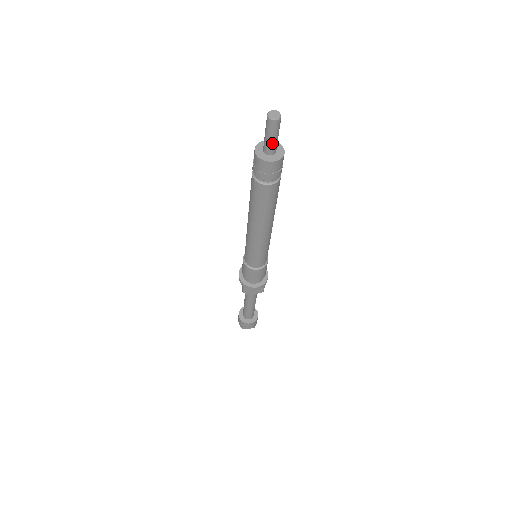
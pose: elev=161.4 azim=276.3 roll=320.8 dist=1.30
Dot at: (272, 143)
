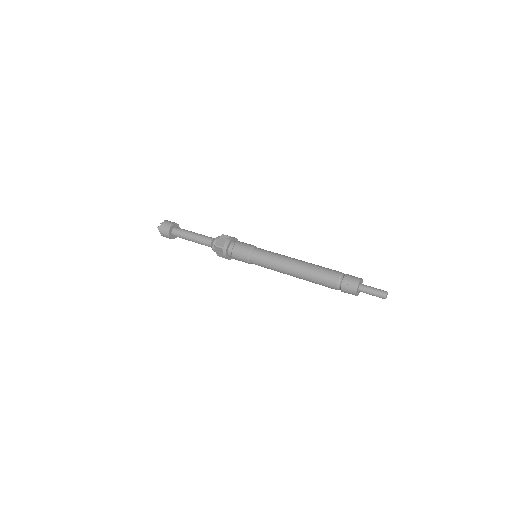
Dot at: occluded
